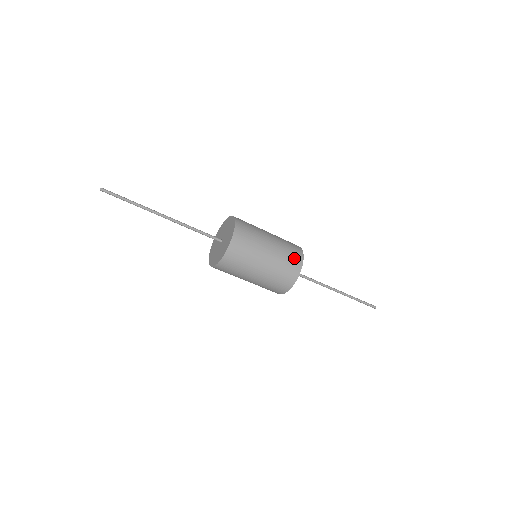
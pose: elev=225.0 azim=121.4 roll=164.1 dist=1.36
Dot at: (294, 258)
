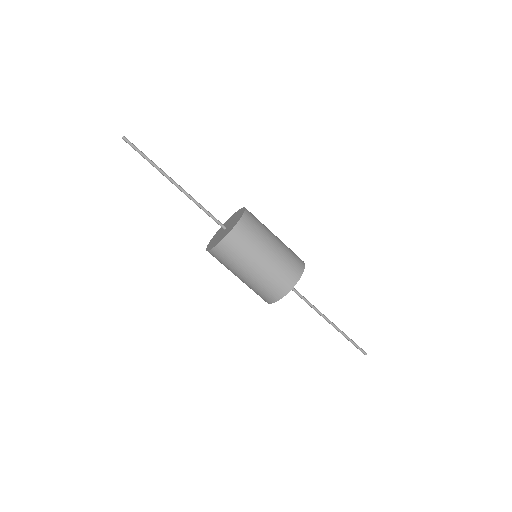
Dot at: (282, 283)
